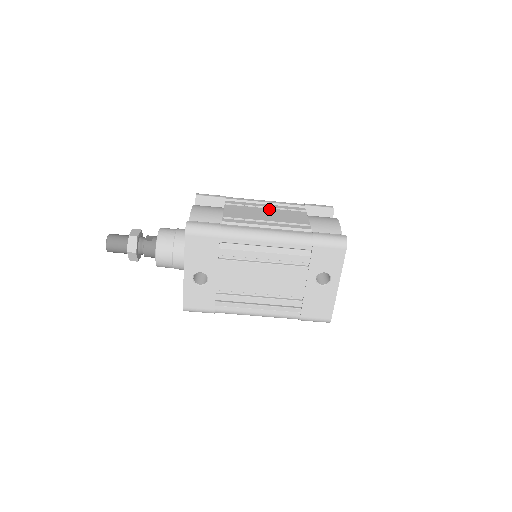
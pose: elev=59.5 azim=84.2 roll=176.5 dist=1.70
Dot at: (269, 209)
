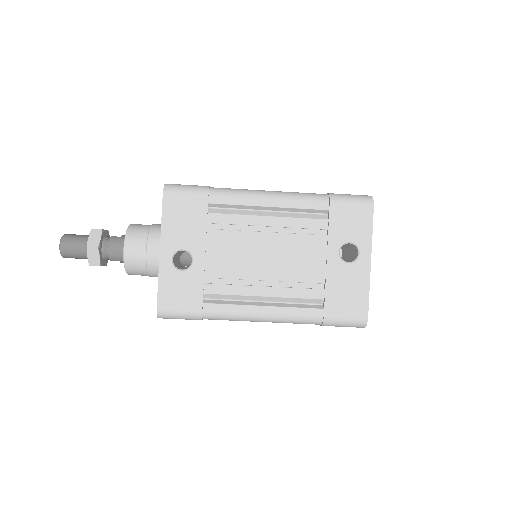
Dot at: occluded
